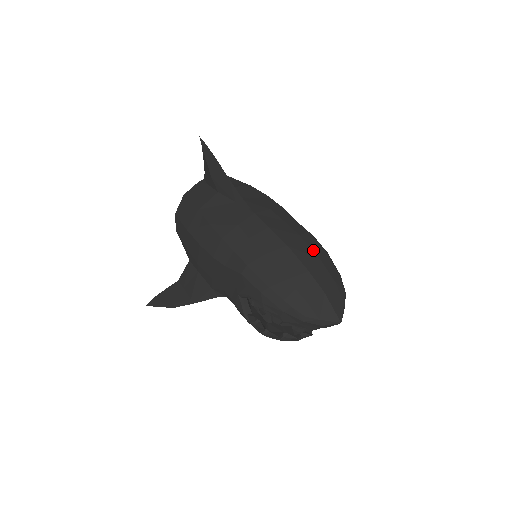
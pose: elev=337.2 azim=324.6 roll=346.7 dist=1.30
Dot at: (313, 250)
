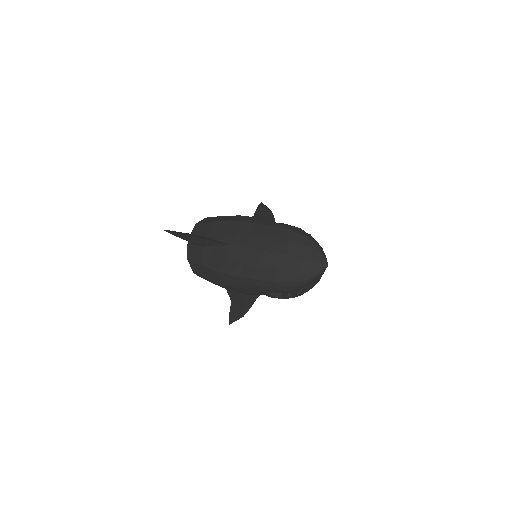
Dot at: (279, 238)
